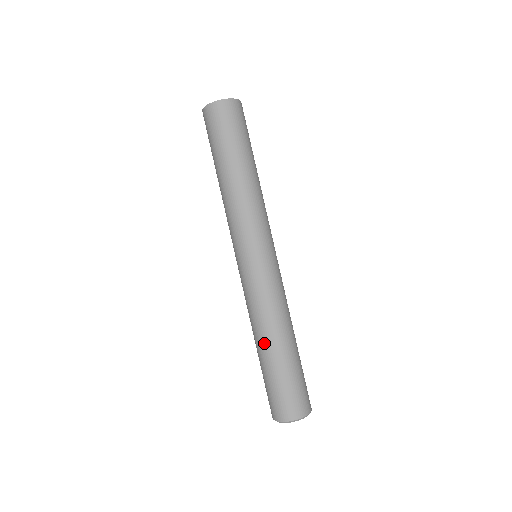
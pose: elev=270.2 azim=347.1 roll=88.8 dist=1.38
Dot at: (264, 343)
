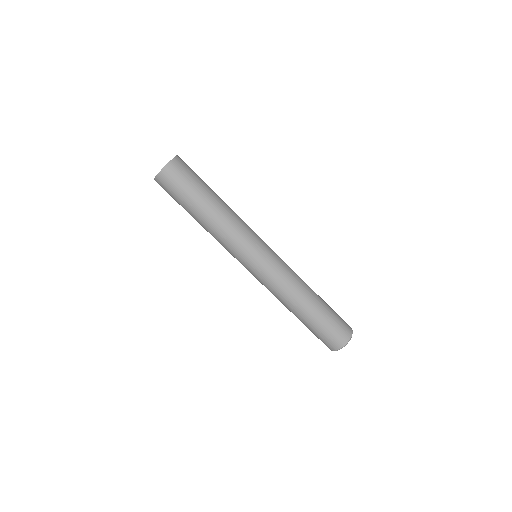
Dot at: (292, 312)
